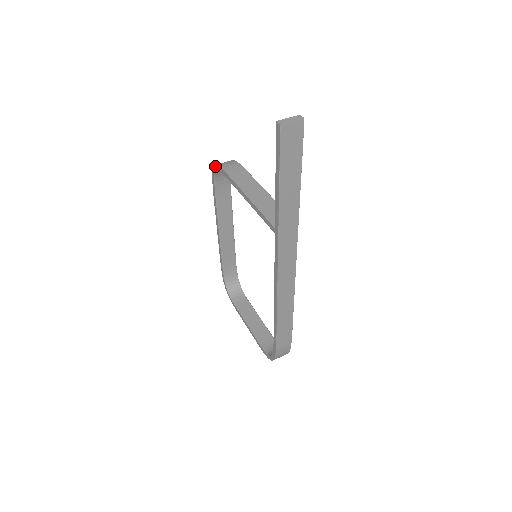
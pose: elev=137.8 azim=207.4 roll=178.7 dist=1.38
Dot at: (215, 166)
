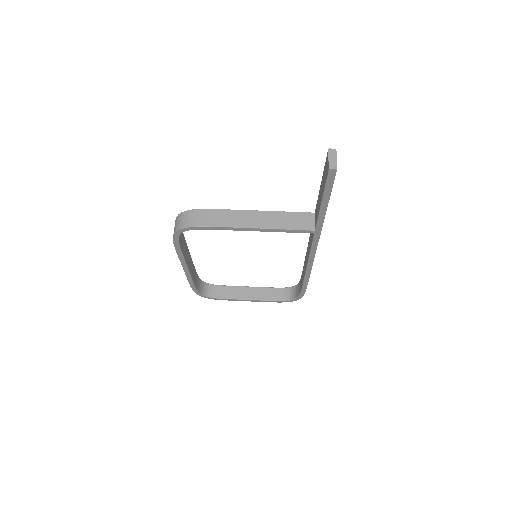
Dot at: (182, 230)
